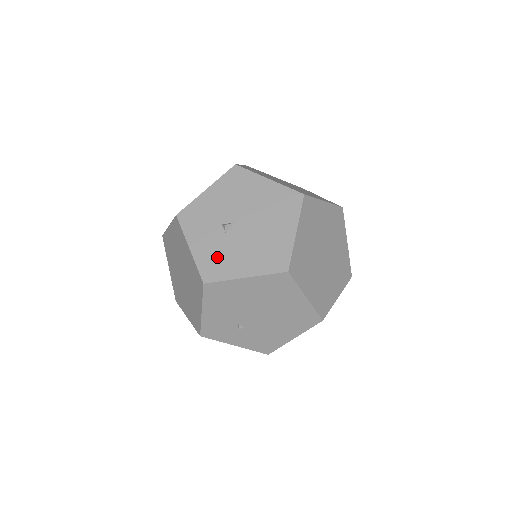
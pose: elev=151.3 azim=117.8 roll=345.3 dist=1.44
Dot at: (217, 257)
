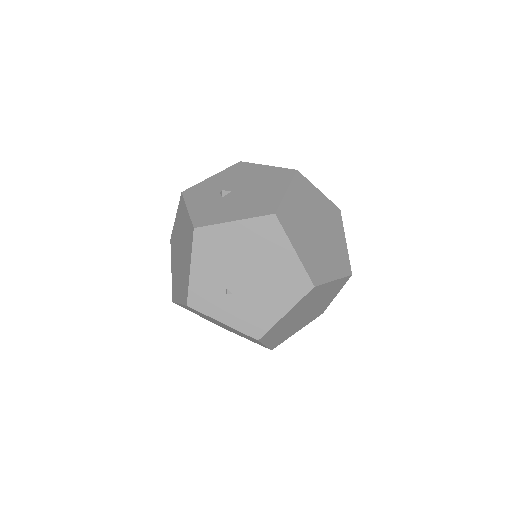
Dot at: (211, 211)
